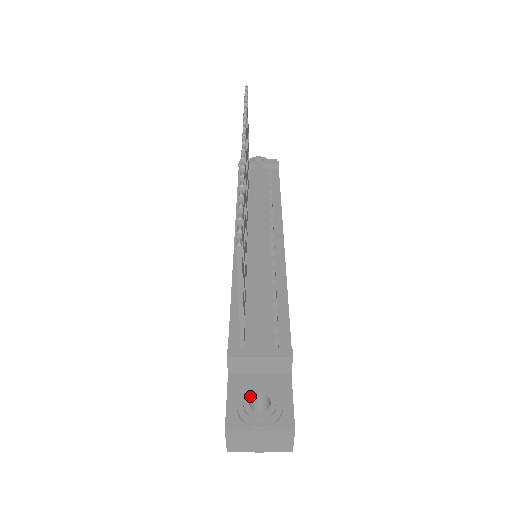
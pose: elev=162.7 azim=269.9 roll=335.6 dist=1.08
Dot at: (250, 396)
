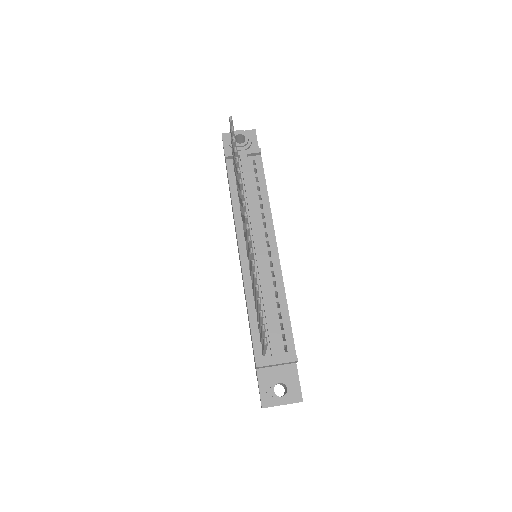
Dot at: (274, 386)
